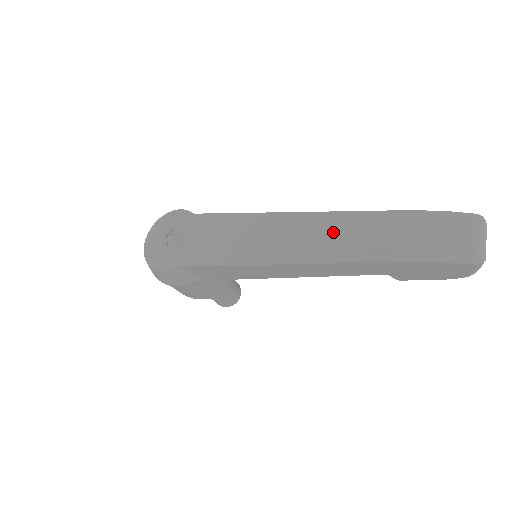
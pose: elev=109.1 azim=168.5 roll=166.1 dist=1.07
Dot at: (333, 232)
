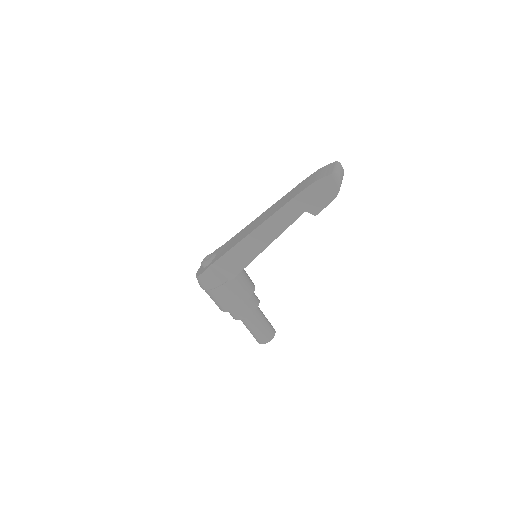
Dot at: (278, 205)
